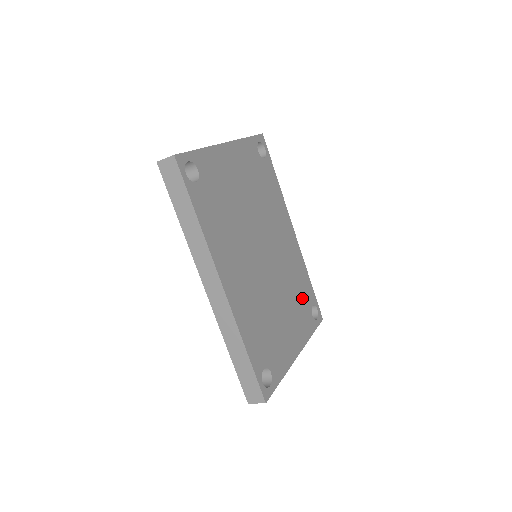
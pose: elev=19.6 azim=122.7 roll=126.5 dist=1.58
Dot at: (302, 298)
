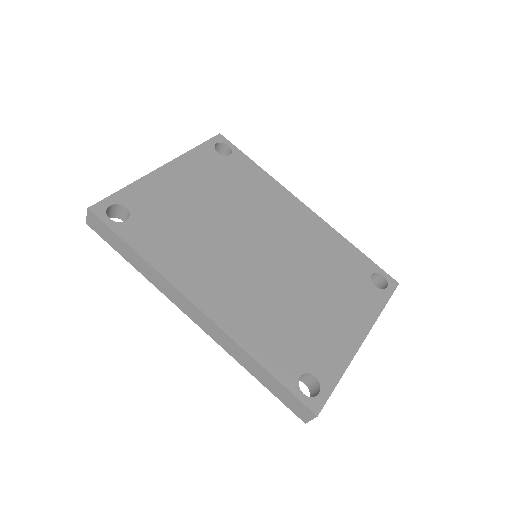
Dot at: (348, 273)
